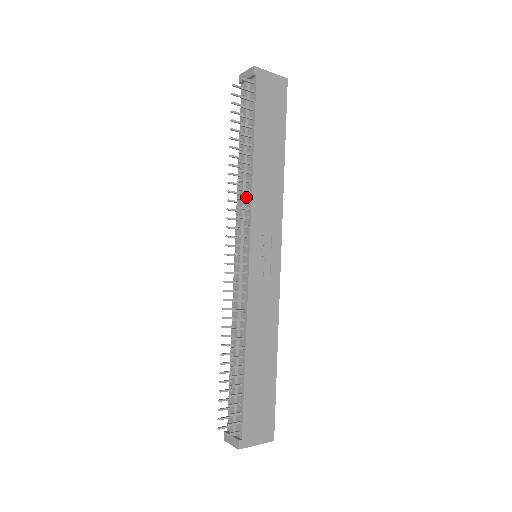
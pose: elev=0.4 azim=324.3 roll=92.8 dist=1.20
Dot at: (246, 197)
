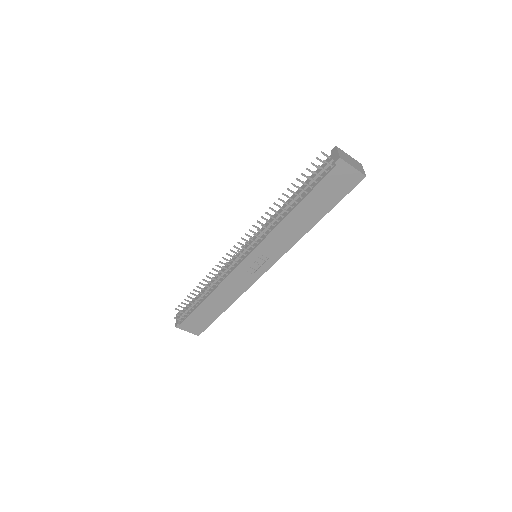
Dot at: (272, 226)
